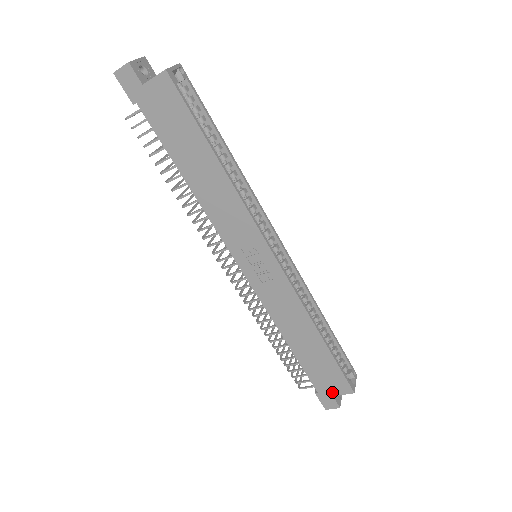
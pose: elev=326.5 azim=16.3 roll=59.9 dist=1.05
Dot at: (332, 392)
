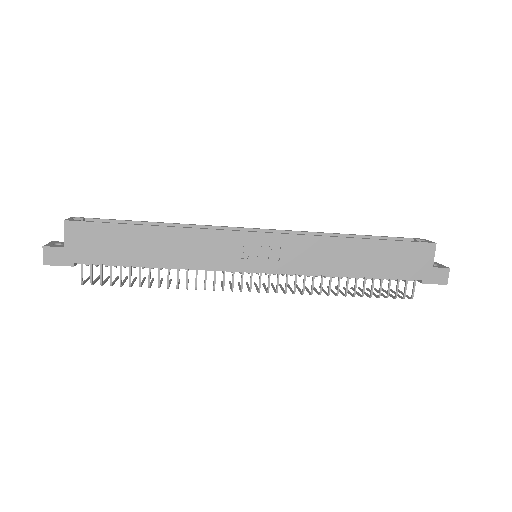
Dot at: (427, 265)
